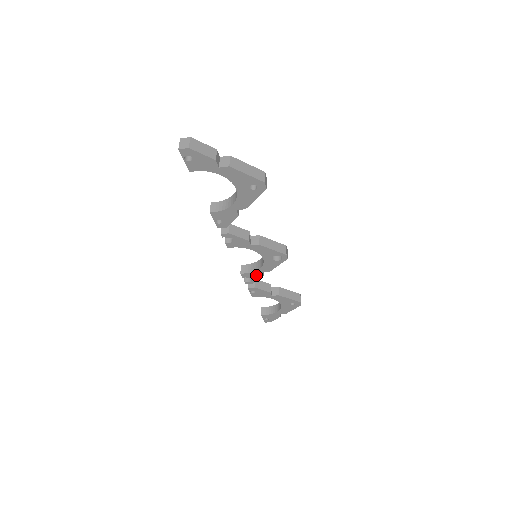
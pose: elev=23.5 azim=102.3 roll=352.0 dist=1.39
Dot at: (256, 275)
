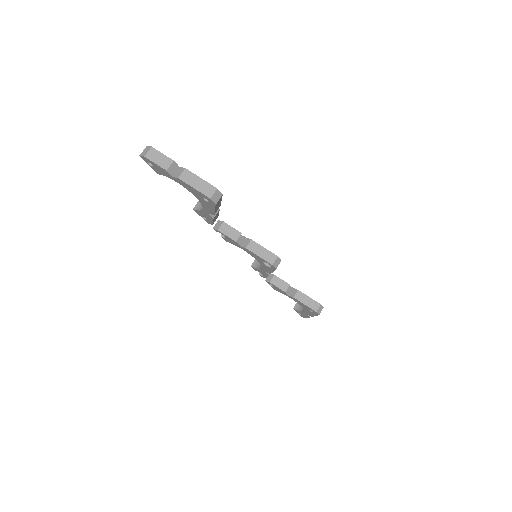
Dot at: (263, 272)
